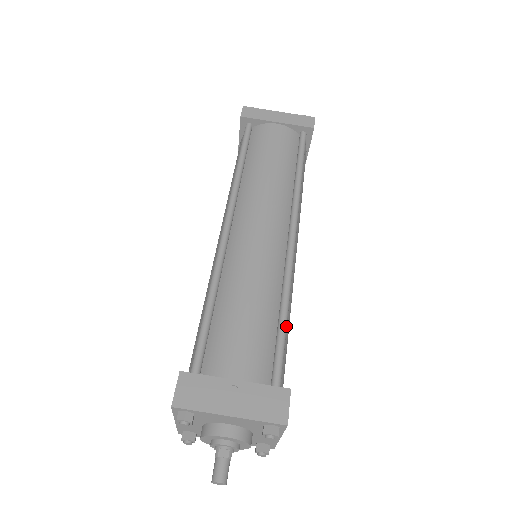
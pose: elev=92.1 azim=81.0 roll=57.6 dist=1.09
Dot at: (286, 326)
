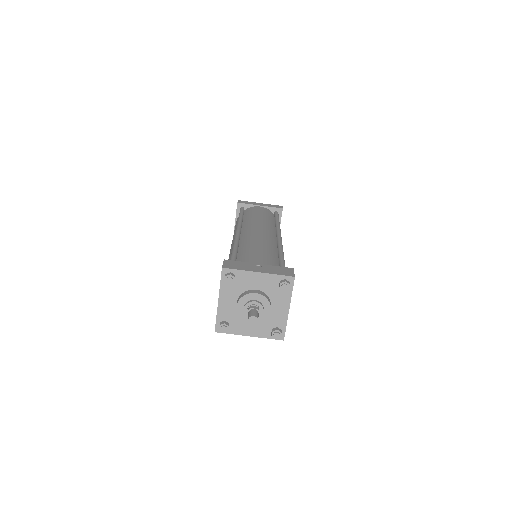
Dot at: occluded
